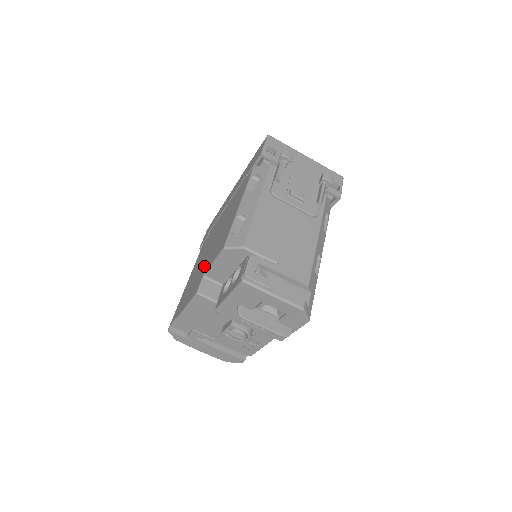
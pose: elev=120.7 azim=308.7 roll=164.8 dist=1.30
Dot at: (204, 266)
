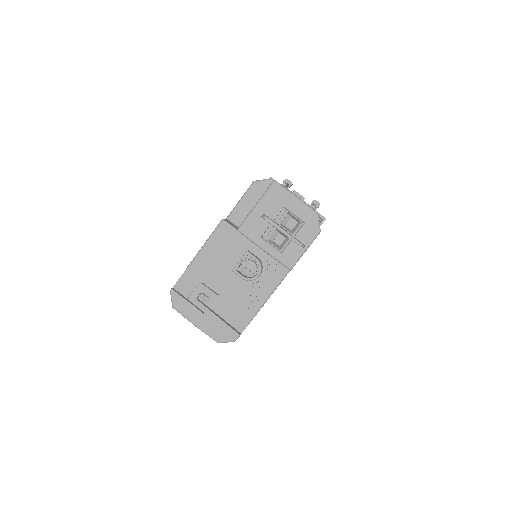
Dot at: occluded
